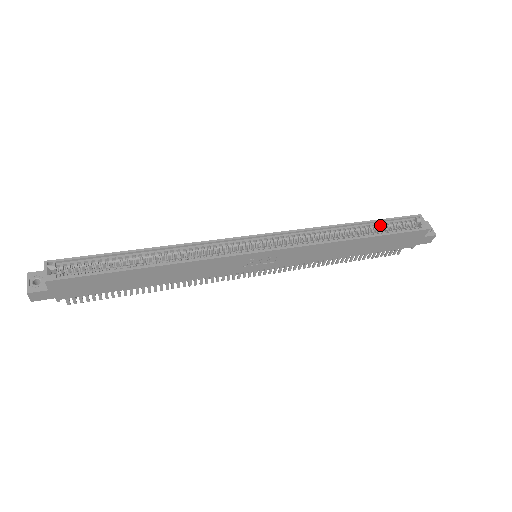
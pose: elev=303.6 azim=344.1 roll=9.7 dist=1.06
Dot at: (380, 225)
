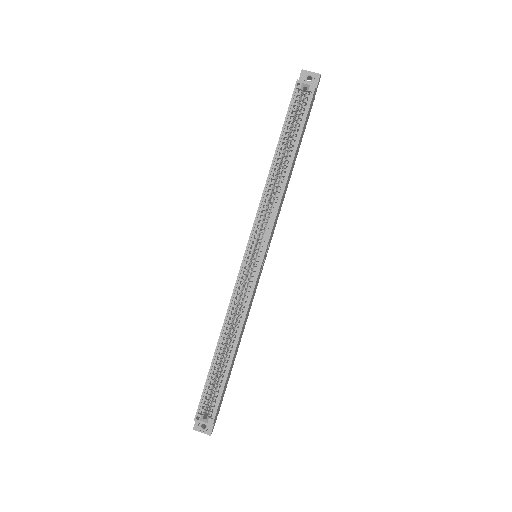
Dot at: (287, 131)
